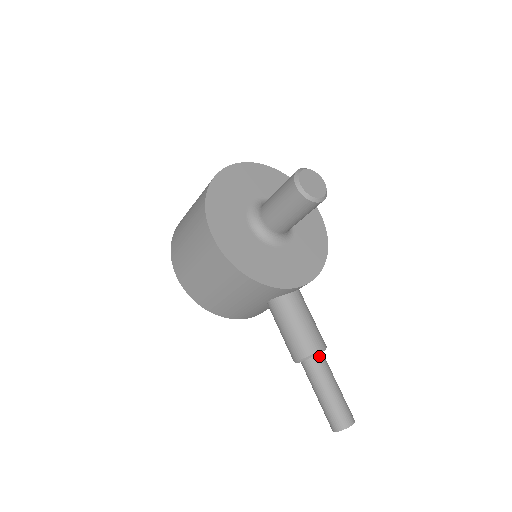
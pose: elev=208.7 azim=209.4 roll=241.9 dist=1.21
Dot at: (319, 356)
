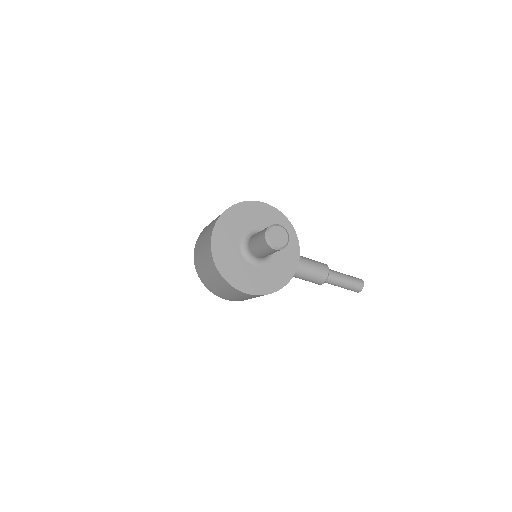
Dot at: (329, 274)
